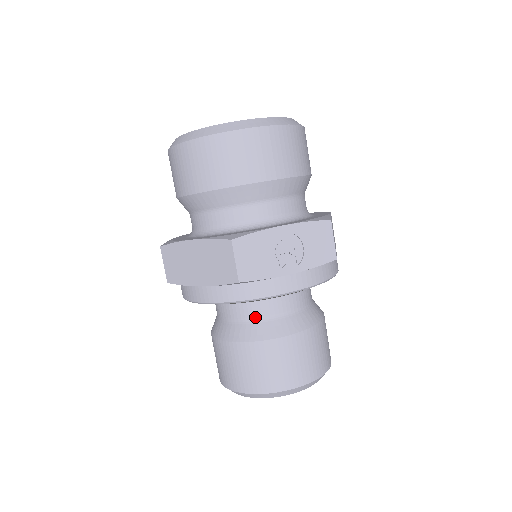
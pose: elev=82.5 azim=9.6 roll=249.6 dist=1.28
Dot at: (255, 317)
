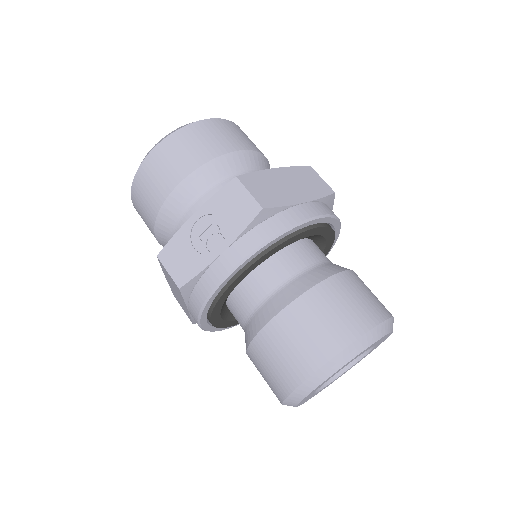
Dot at: (248, 315)
